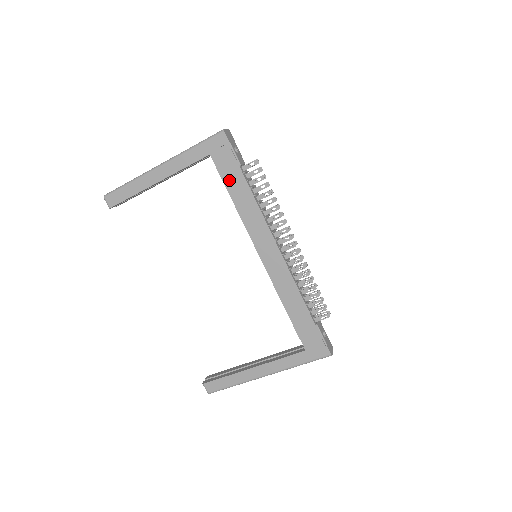
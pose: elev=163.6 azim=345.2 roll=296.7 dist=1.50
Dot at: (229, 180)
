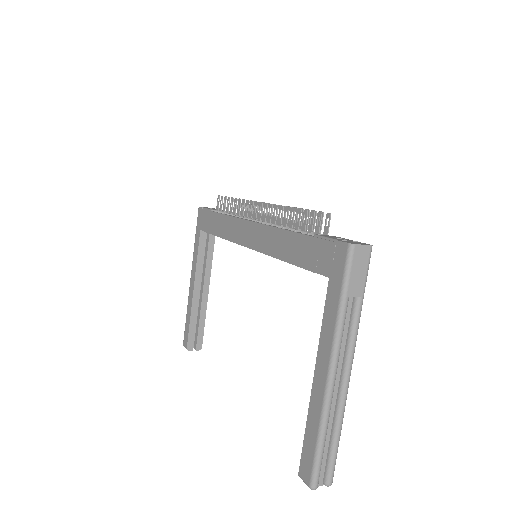
Dot at: (212, 228)
